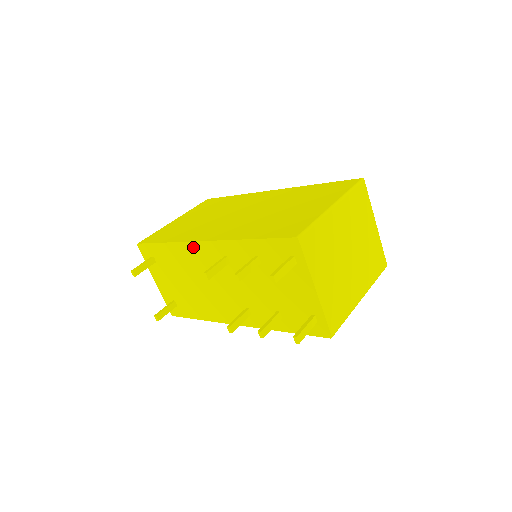
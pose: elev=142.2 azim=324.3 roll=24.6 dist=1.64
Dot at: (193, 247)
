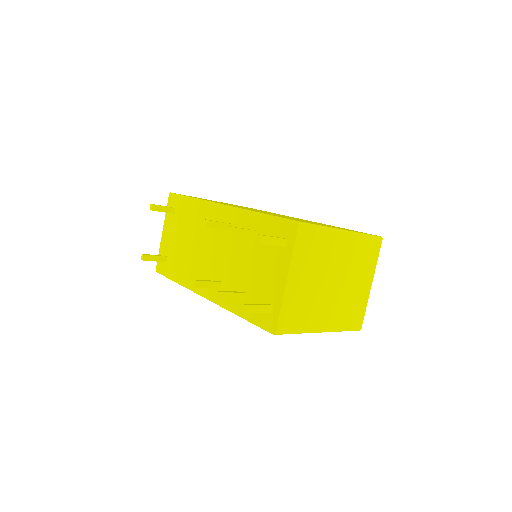
Dot at: (212, 208)
